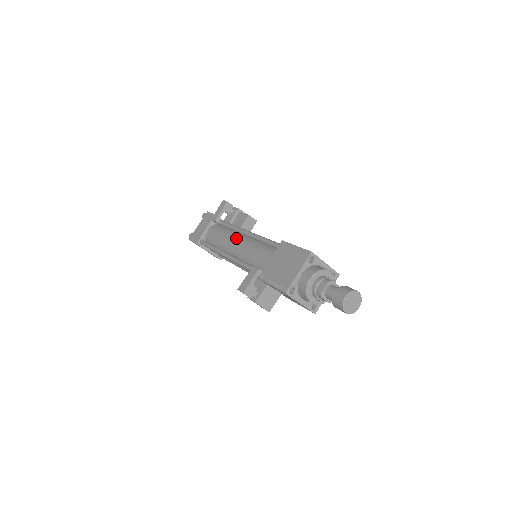
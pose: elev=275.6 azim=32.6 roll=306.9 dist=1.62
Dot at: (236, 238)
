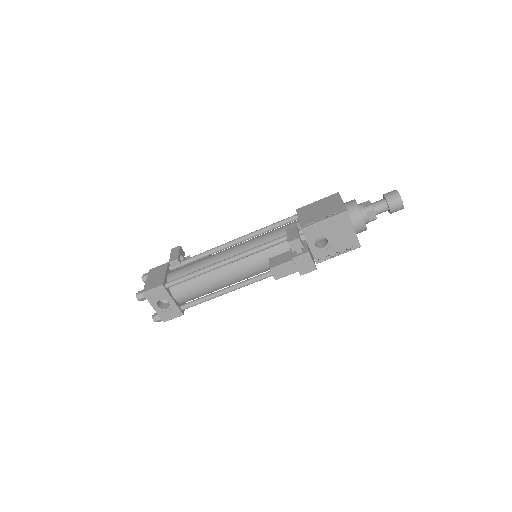
Dot at: (225, 249)
